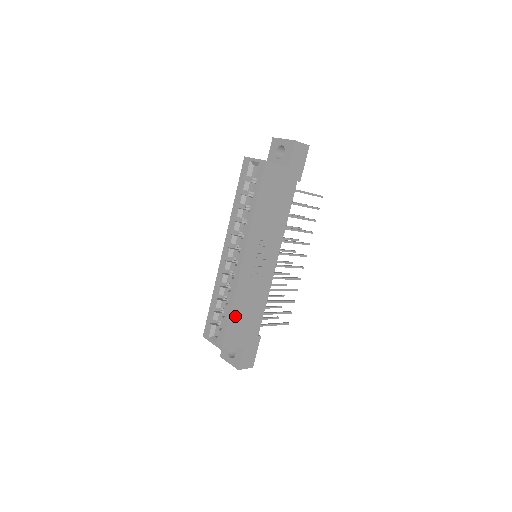
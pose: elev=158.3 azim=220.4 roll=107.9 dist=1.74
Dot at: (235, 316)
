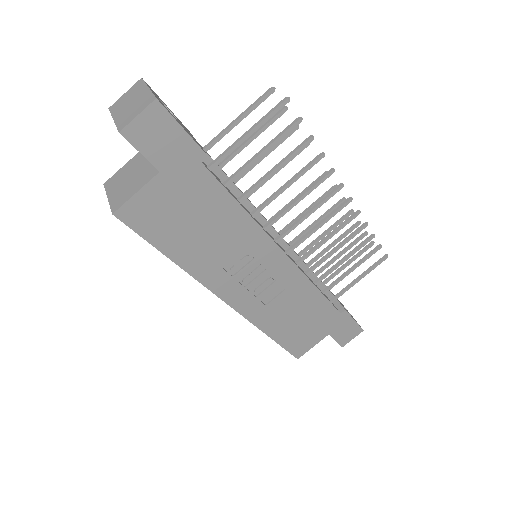
Dot at: (283, 334)
